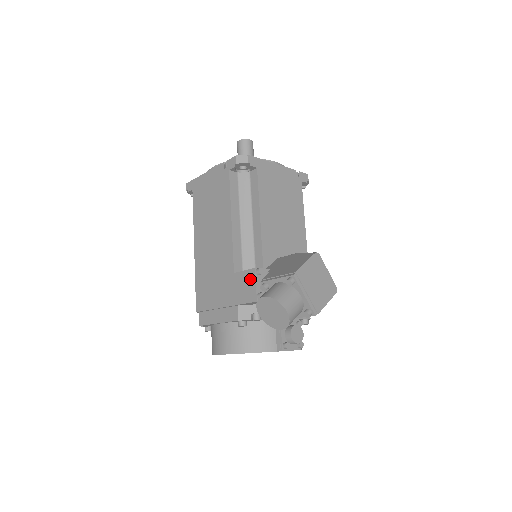
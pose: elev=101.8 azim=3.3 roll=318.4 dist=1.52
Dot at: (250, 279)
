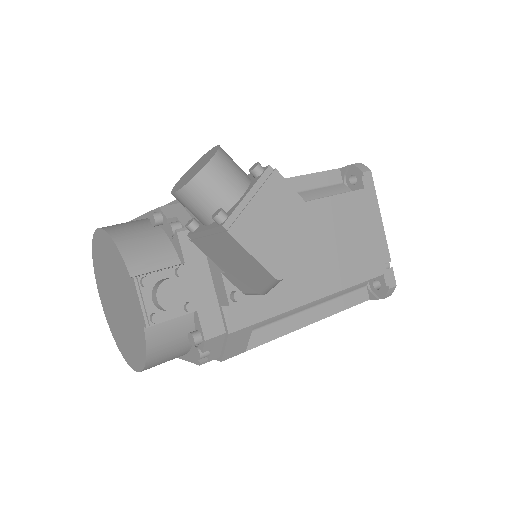
Dot at: occluded
